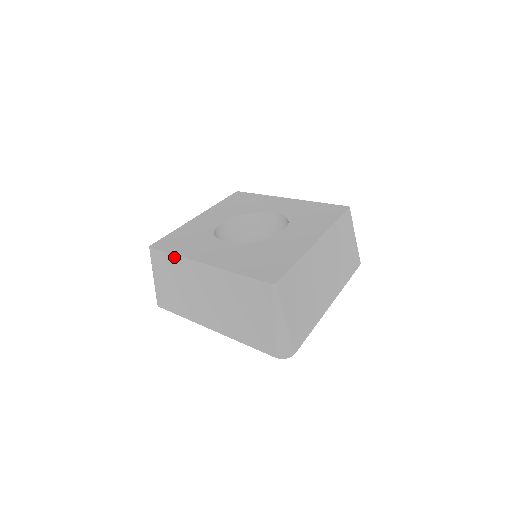
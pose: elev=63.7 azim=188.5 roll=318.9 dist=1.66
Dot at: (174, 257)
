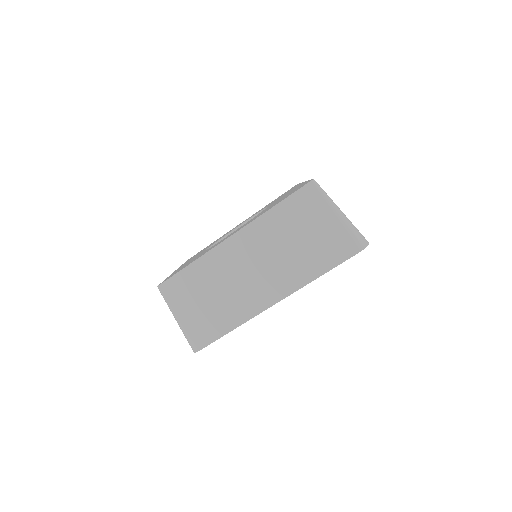
Dot at: (194, 265)
